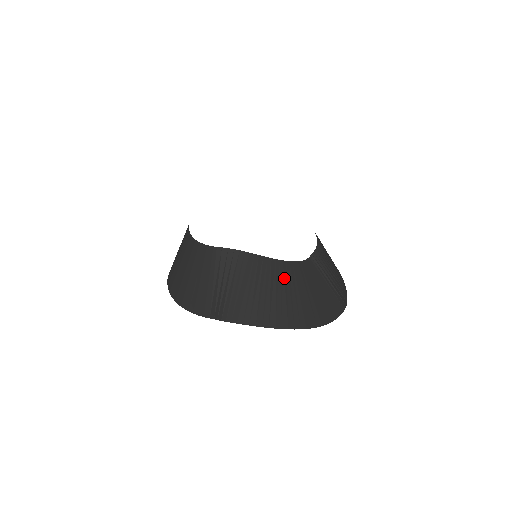
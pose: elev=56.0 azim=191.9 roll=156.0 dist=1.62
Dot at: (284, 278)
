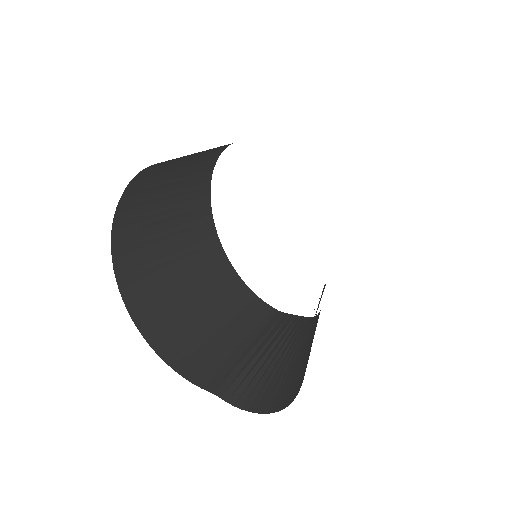
Dot at: (312, 337)
